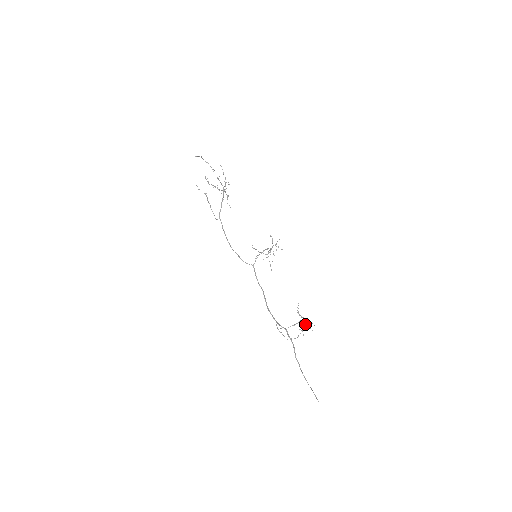
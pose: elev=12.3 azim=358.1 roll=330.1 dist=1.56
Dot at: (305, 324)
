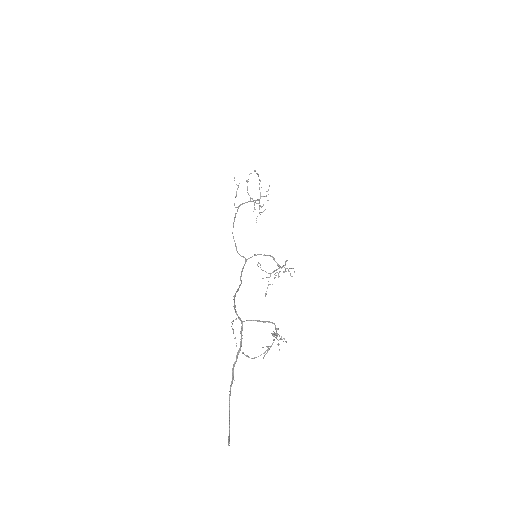
Dot at: (274, 339)
